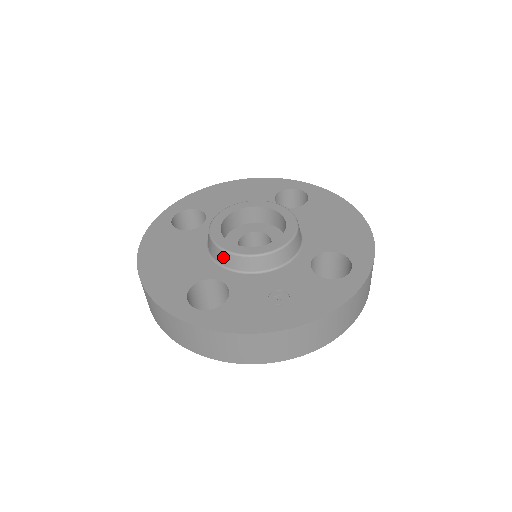
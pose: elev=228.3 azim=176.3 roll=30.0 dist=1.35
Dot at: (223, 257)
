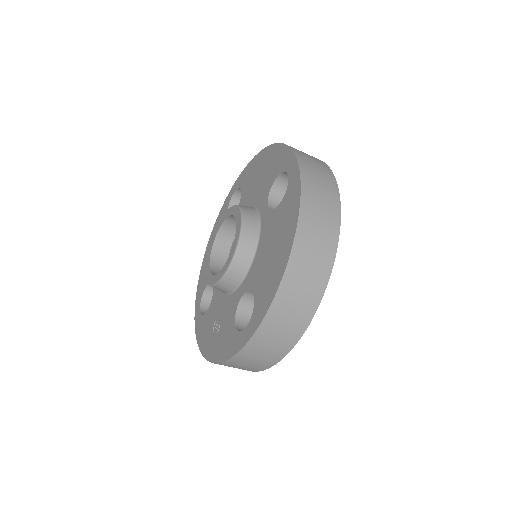
Dot at: occluded
